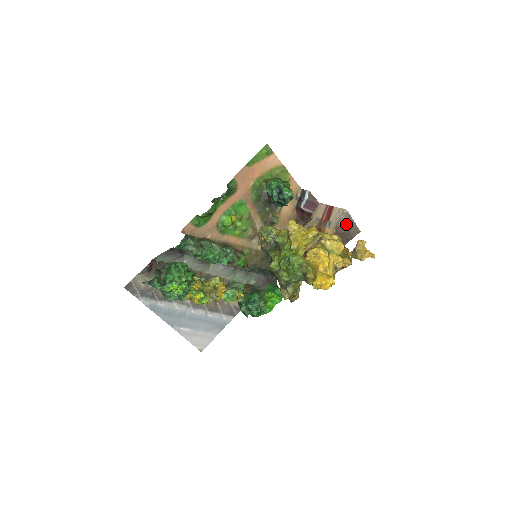
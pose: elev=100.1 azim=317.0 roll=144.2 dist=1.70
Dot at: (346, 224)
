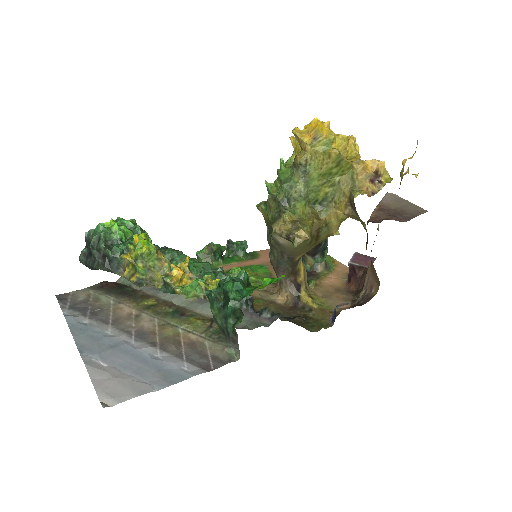
Dot at: (395, 203)
